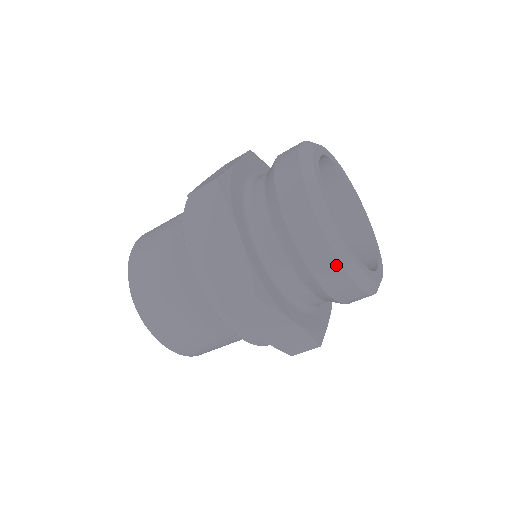
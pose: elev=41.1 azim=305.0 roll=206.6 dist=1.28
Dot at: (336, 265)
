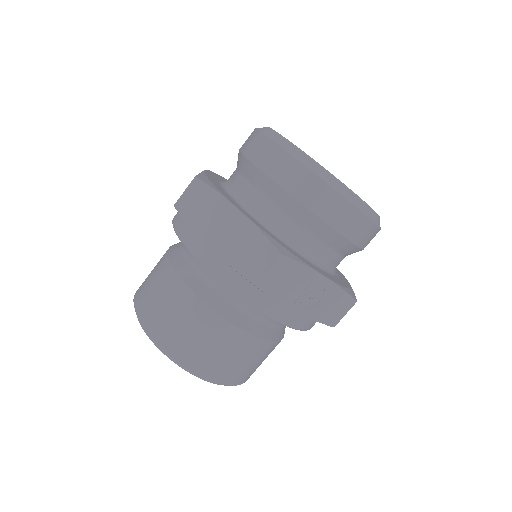
Dot at: (268, 142)
